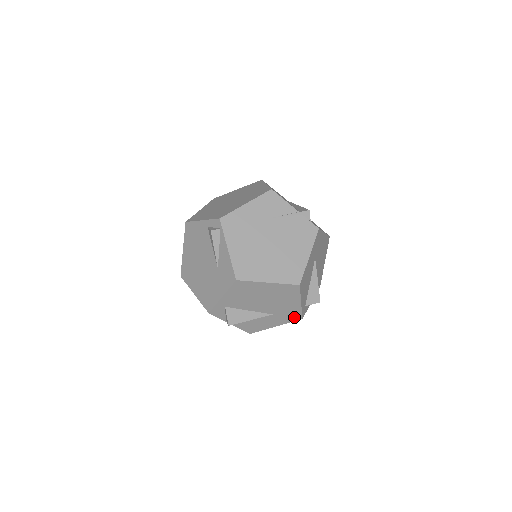
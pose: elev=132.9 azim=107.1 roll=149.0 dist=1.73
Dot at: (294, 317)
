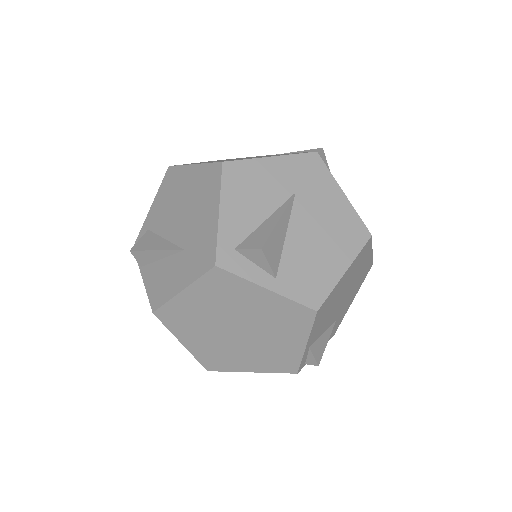
Dot at: (207, 259)
